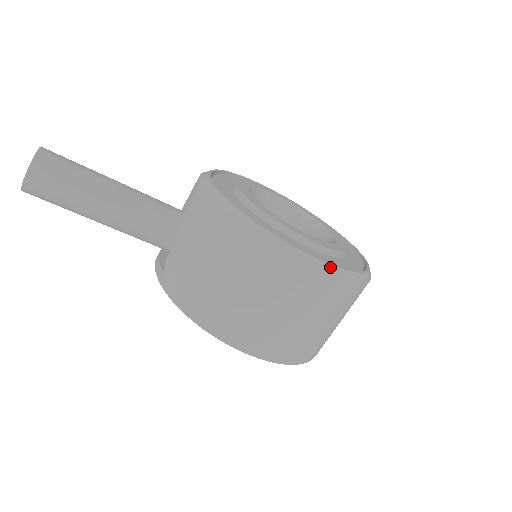
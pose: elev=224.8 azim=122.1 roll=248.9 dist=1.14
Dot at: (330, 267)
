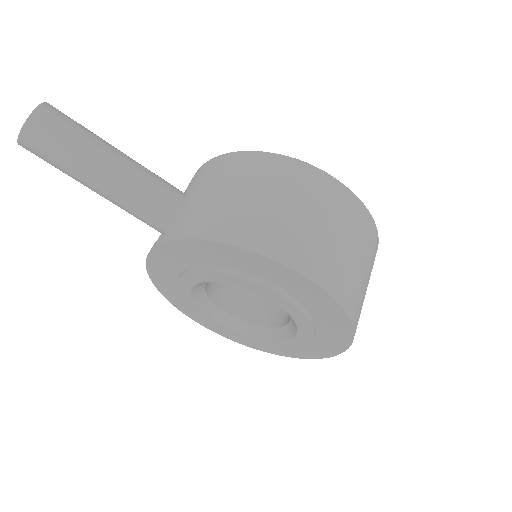
Dot at: (350, 190)
